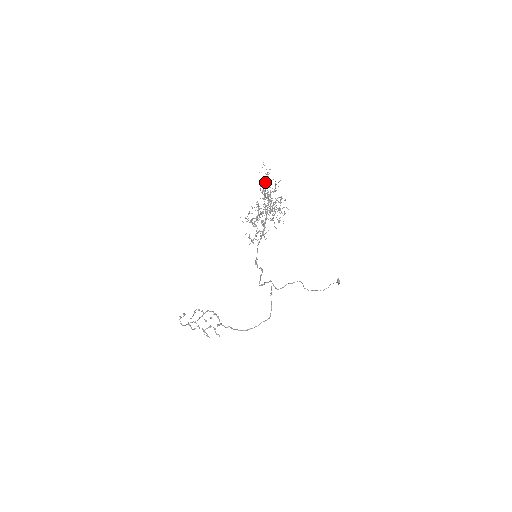
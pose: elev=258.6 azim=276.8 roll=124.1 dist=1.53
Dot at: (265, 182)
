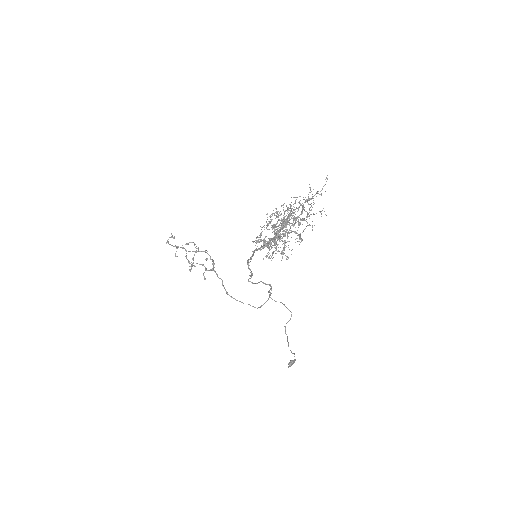
Dot at: (307, 199)
